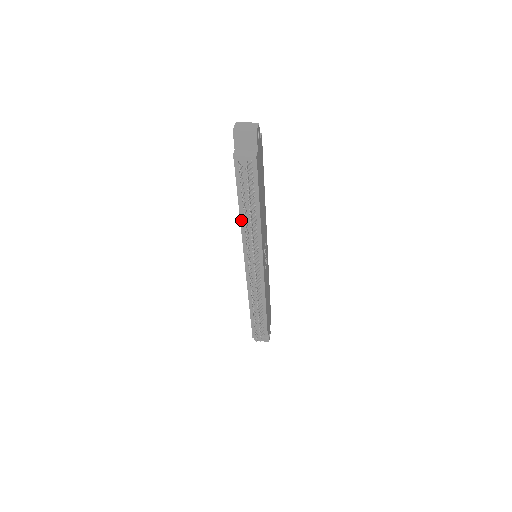
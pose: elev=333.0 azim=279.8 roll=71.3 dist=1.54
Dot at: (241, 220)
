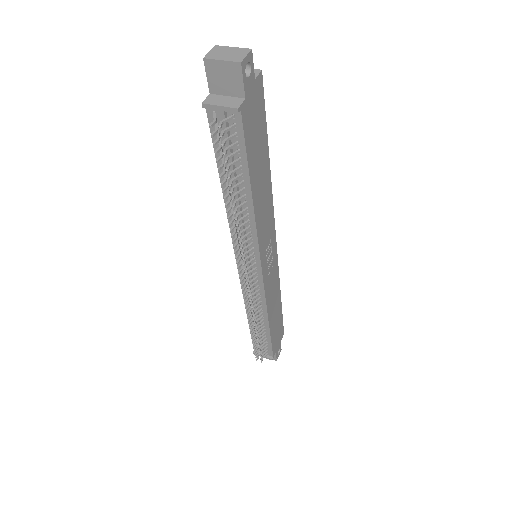
Dot at: (226, 206)
